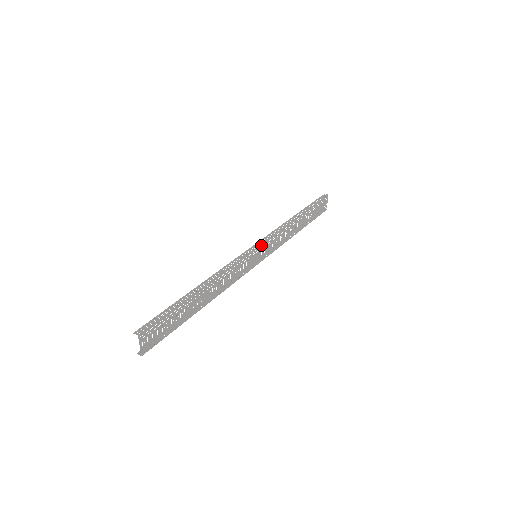
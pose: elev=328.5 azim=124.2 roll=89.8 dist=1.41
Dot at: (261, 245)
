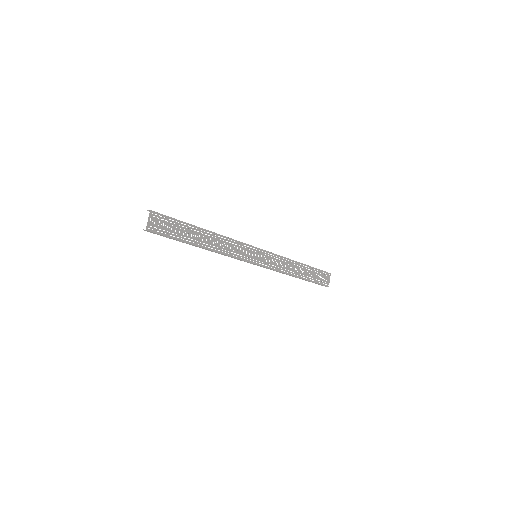
Dot at: (262, 250)
